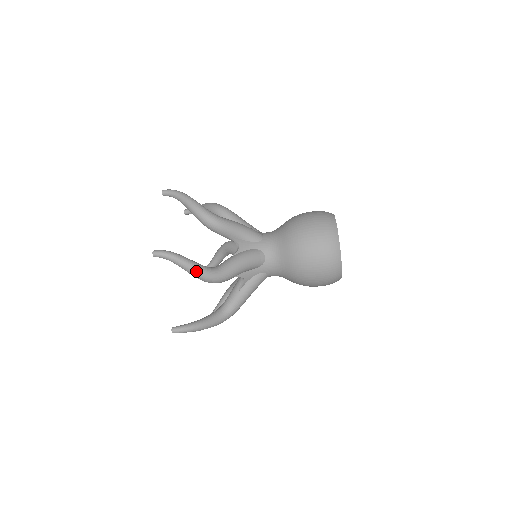
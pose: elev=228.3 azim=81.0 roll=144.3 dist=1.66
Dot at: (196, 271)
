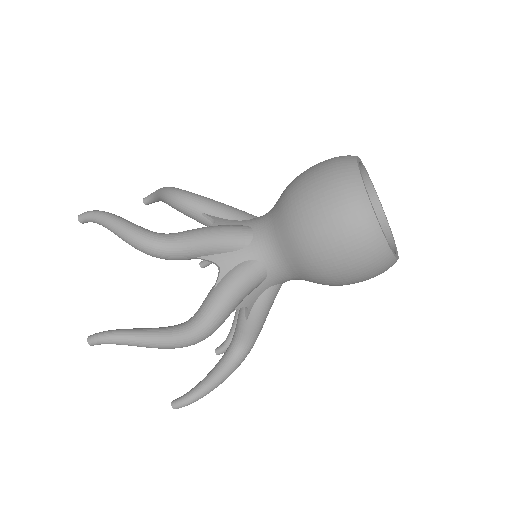
Dot at: (126, 229)
